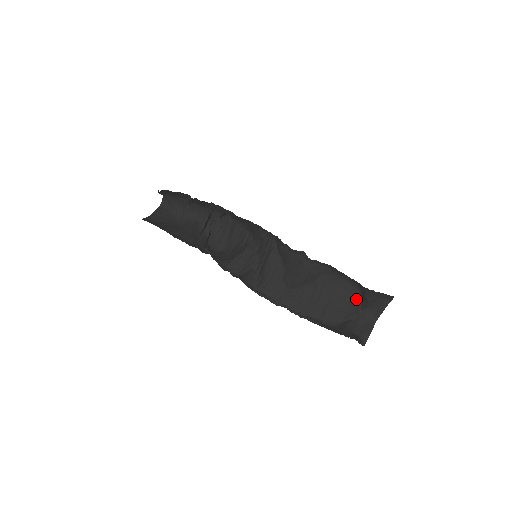
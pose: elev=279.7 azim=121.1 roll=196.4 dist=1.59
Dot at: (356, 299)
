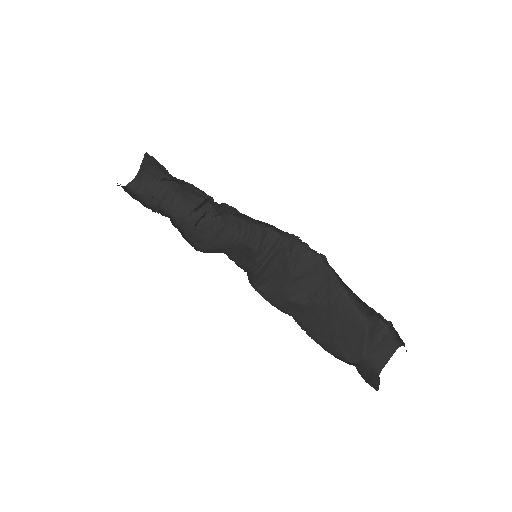
Dot at: (362, 338)
